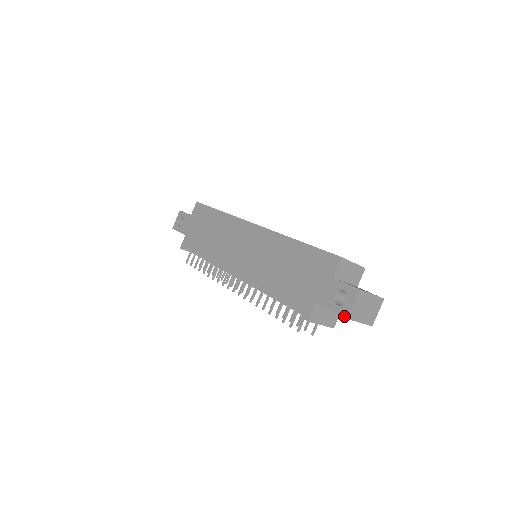
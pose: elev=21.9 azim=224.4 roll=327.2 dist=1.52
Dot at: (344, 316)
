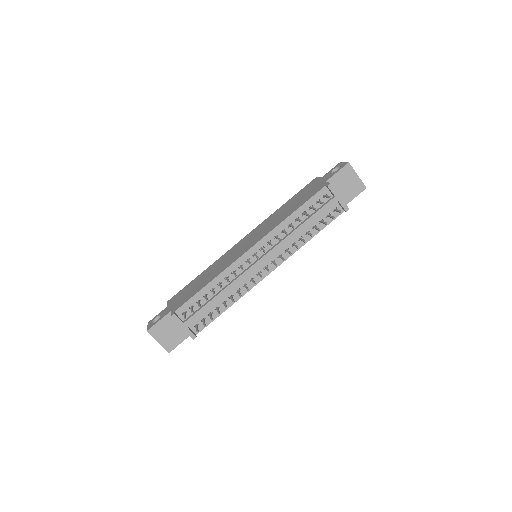
Dot at: (346, 164)
